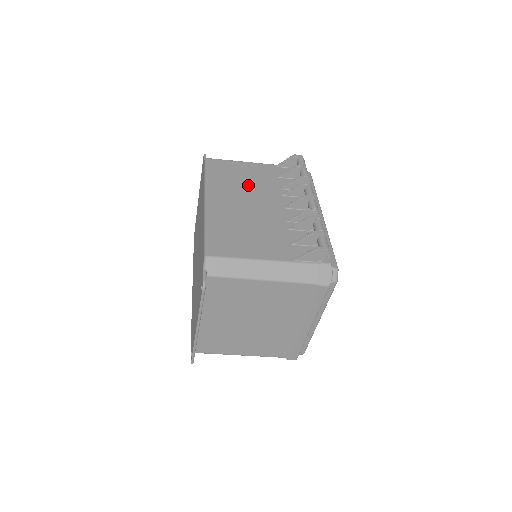
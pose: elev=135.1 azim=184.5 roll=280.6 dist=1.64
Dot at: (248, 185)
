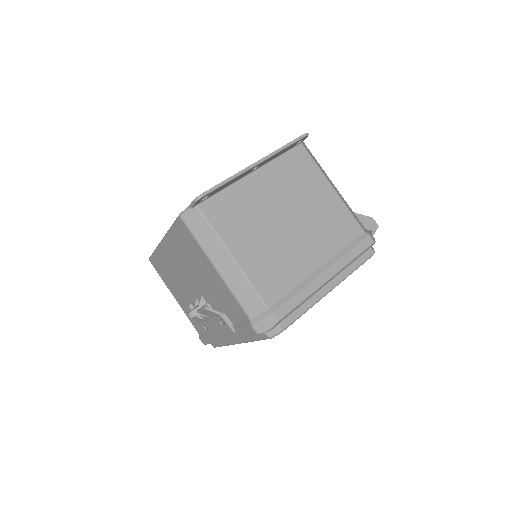
Dot at: occluded
